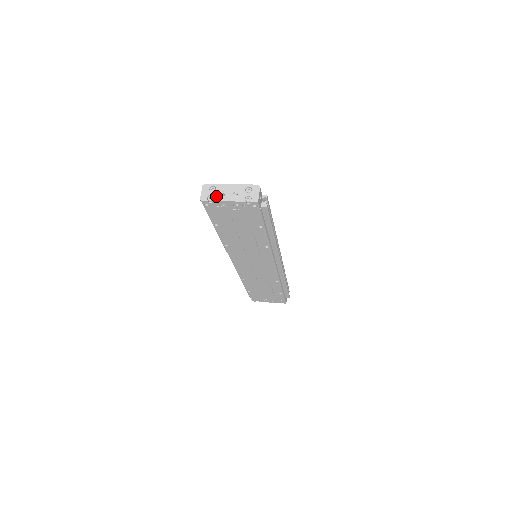
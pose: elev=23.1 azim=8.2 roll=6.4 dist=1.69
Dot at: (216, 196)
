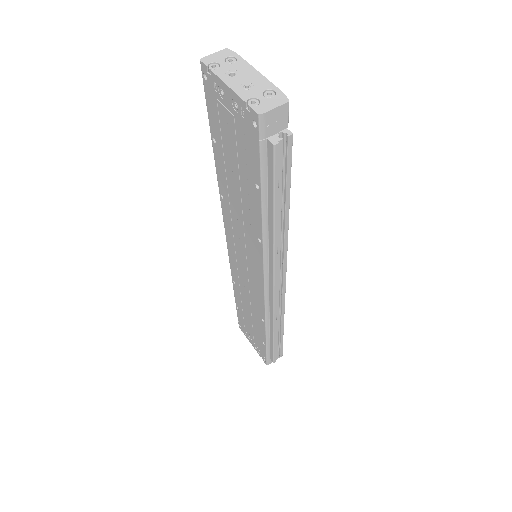
Dot at: (223, 69)
